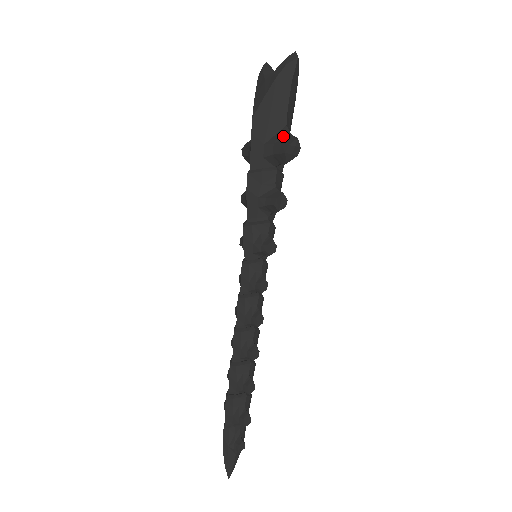
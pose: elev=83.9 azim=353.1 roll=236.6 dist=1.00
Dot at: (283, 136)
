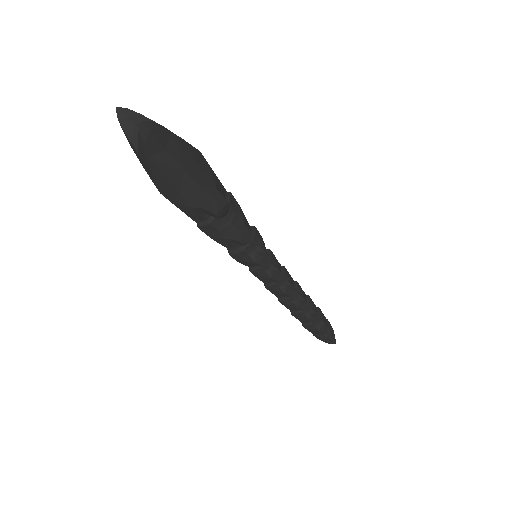
Dot at: (203, 199)
